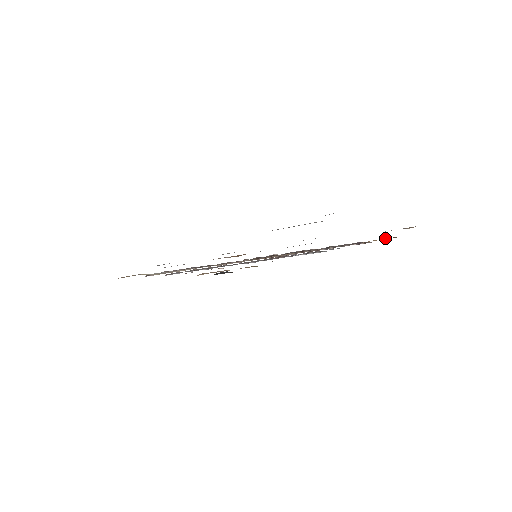
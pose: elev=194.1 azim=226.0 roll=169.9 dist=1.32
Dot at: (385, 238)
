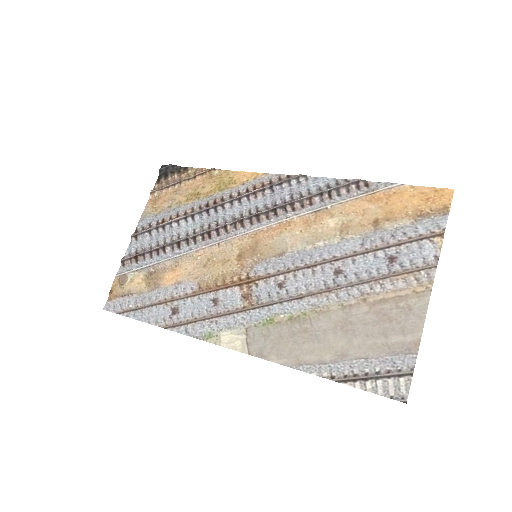
Dot at: (392, 186)
